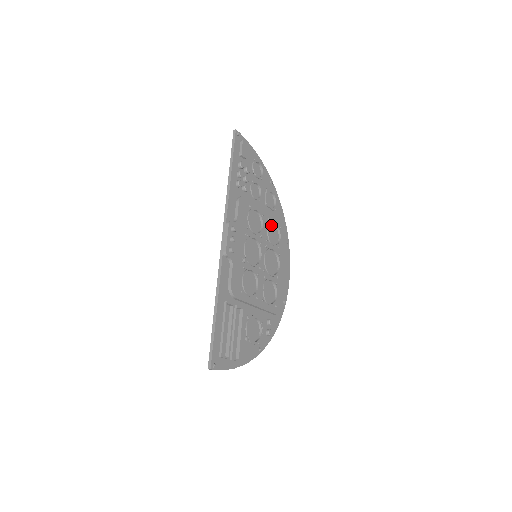
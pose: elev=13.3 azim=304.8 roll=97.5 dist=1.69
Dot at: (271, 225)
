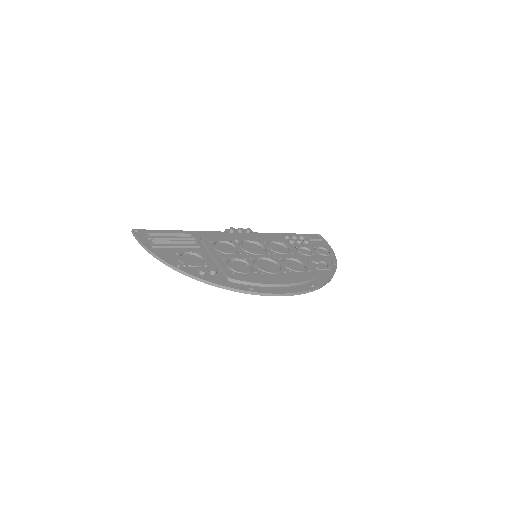
Dot at: (299, 264)
